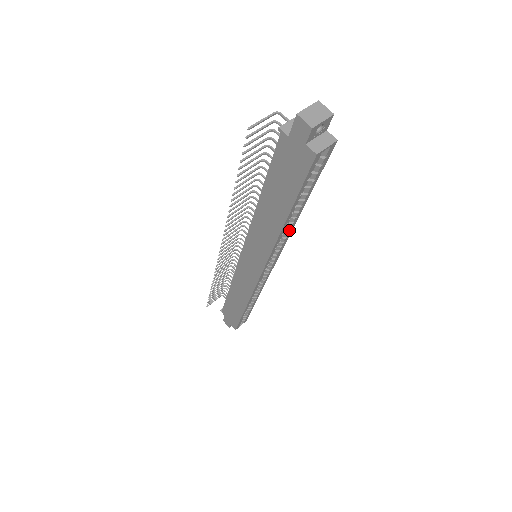
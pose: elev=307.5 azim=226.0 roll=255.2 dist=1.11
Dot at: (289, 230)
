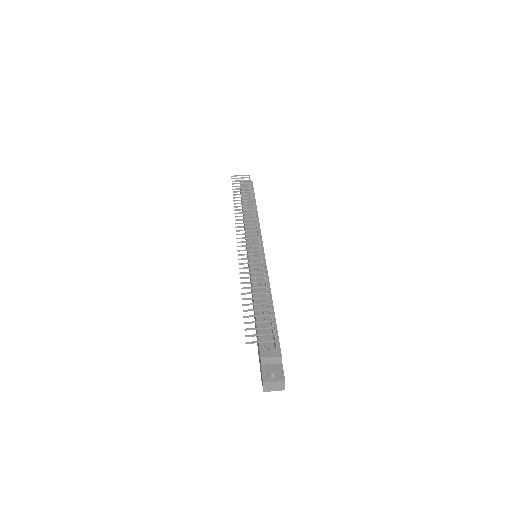
Dot at: occluded
